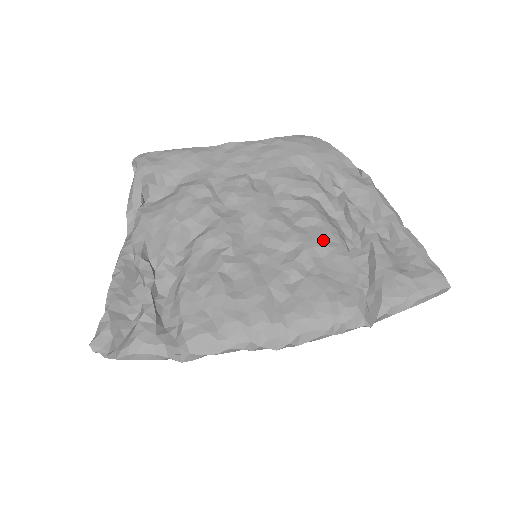
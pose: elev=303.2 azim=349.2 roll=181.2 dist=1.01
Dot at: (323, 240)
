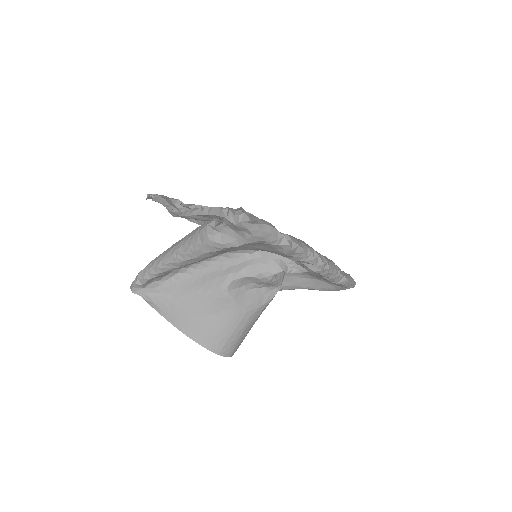
Dot at: occluded
